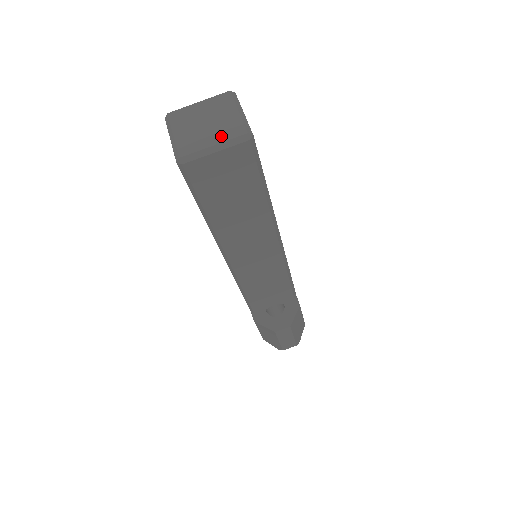
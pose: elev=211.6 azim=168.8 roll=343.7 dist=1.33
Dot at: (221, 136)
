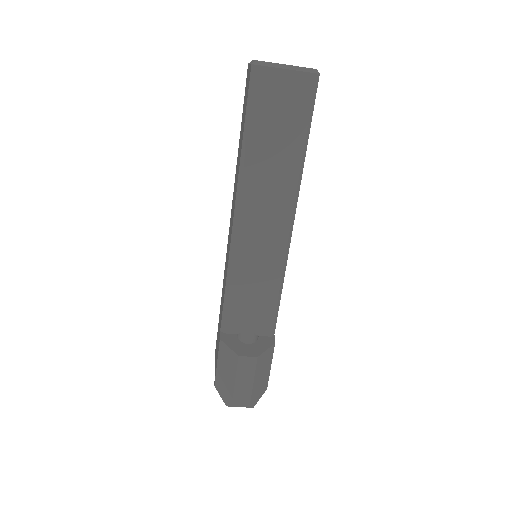
Dot at: occluded
